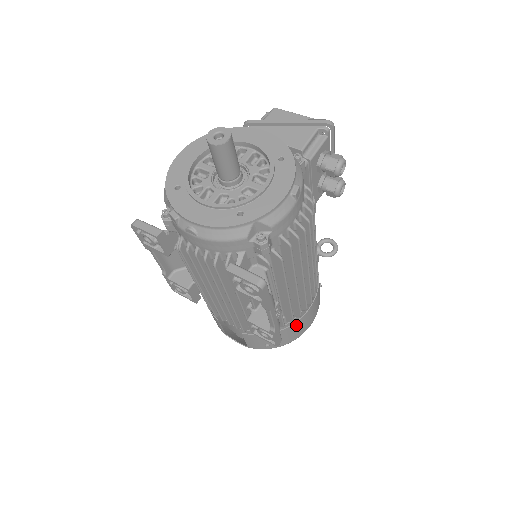
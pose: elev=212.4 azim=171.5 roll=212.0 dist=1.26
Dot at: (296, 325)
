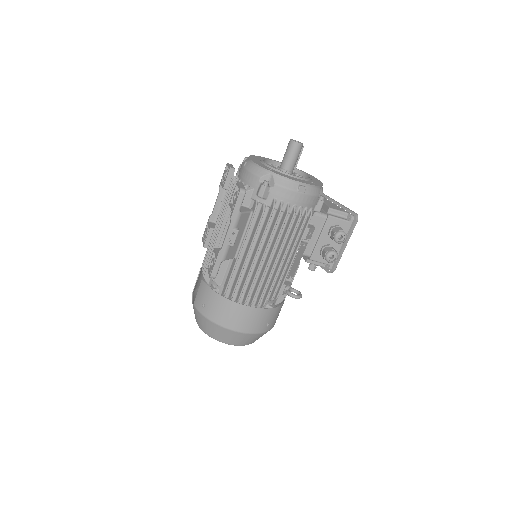
Dot at: (230, 305)
